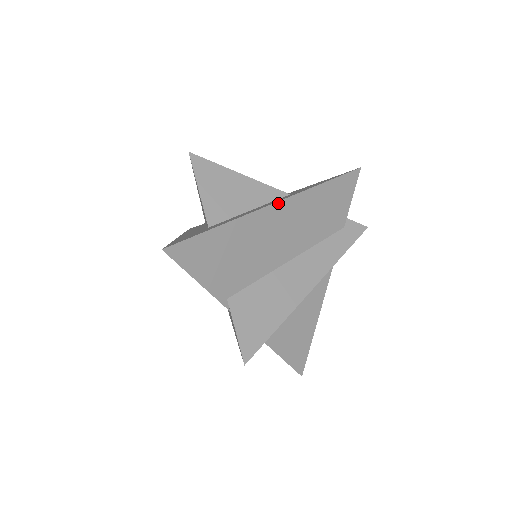
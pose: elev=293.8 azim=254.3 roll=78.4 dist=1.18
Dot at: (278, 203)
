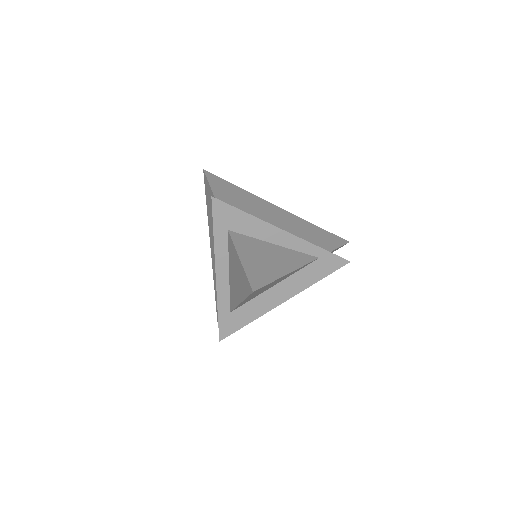
Dot at: (279, 208)
